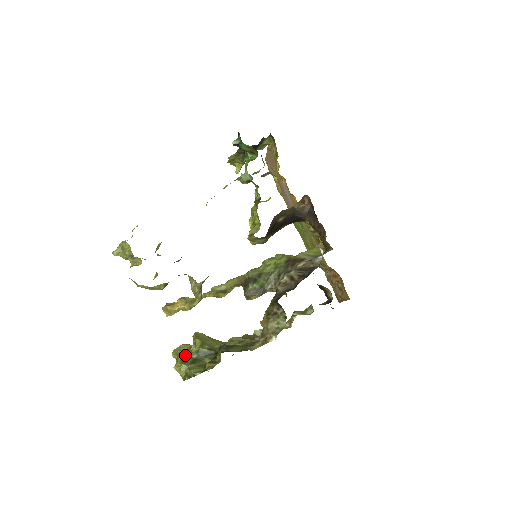
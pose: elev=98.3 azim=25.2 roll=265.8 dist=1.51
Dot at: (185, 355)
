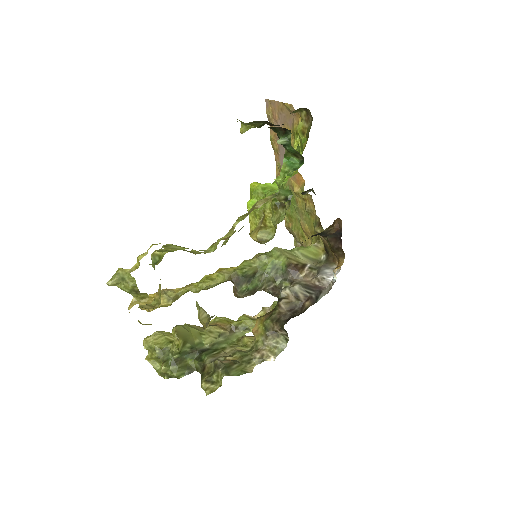
Dot at: (163, 352)
